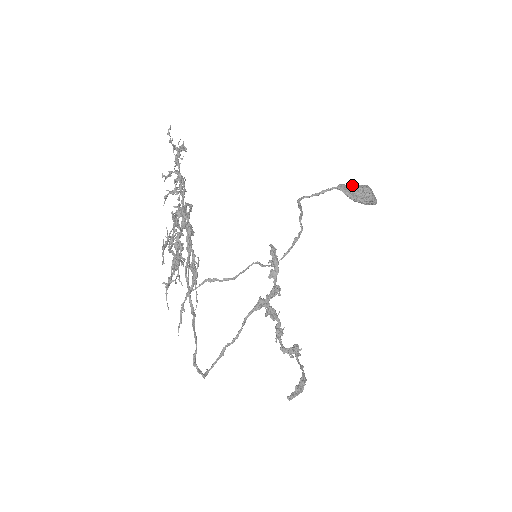
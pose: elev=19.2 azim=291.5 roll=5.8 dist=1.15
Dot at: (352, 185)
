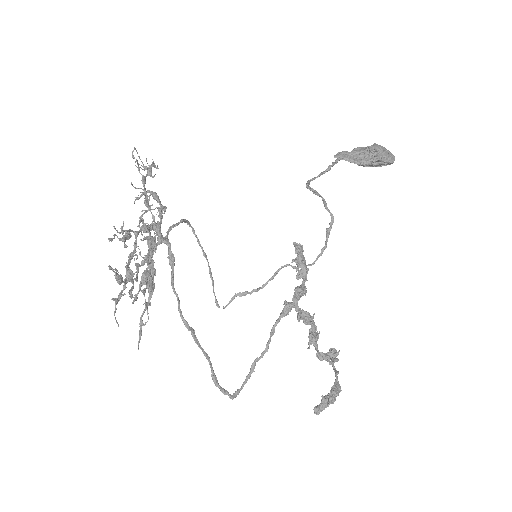
Dot at: (357, 149)
